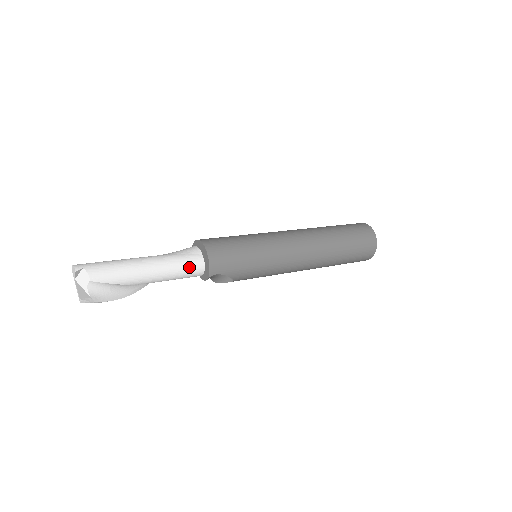
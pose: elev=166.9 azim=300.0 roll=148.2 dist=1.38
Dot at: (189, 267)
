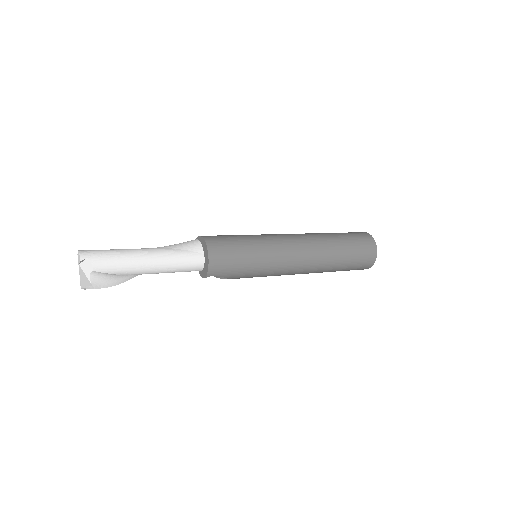
Dot at: (189, 265)
